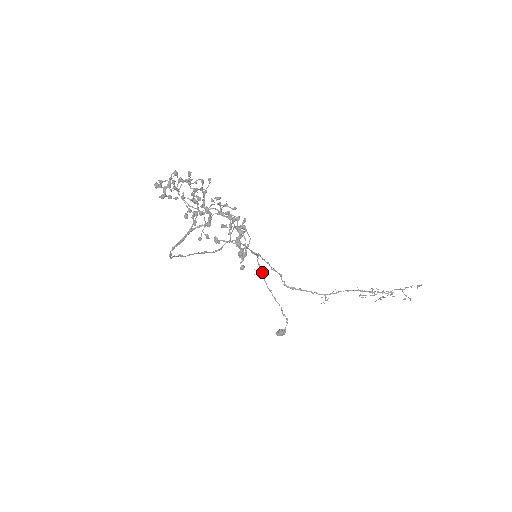
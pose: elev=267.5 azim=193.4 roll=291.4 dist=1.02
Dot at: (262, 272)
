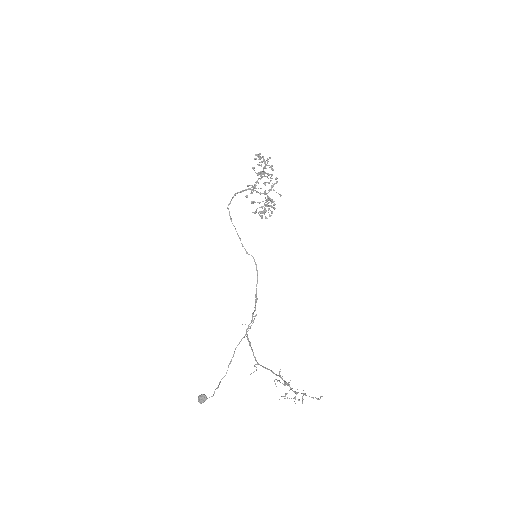
Dot at: occluded
